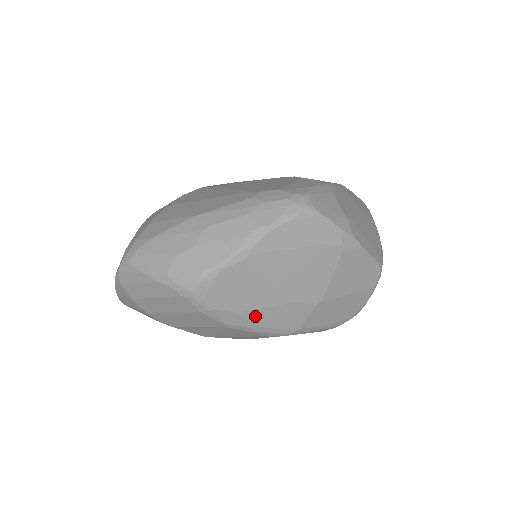
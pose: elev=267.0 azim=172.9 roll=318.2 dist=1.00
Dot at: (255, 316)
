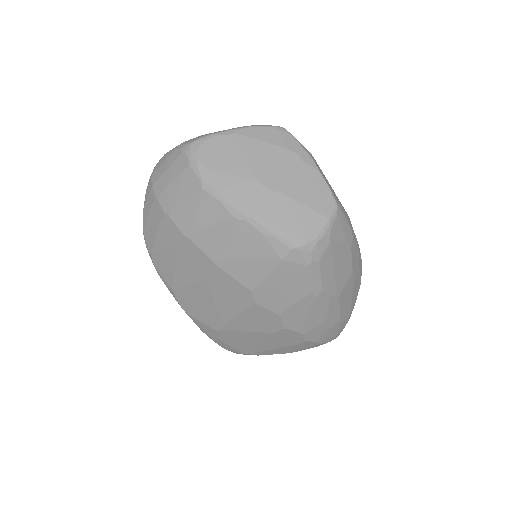
Dot at: (225, 182)
